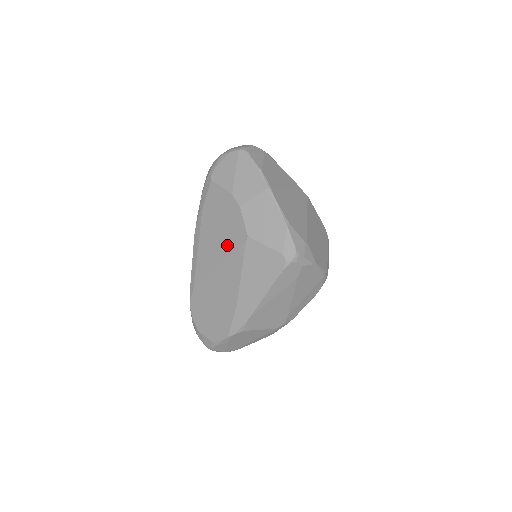
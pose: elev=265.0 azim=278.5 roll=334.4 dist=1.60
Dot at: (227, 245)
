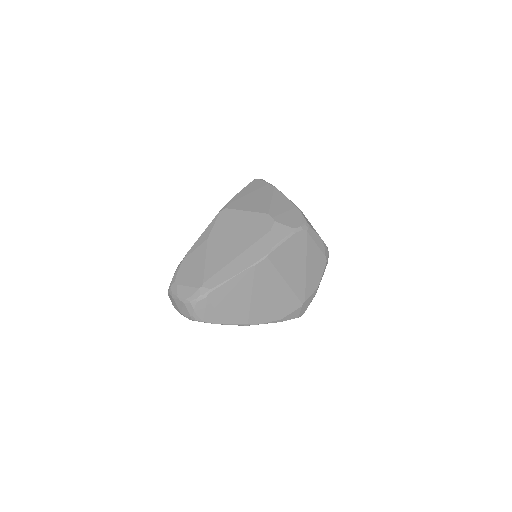
Dot at: occluded
